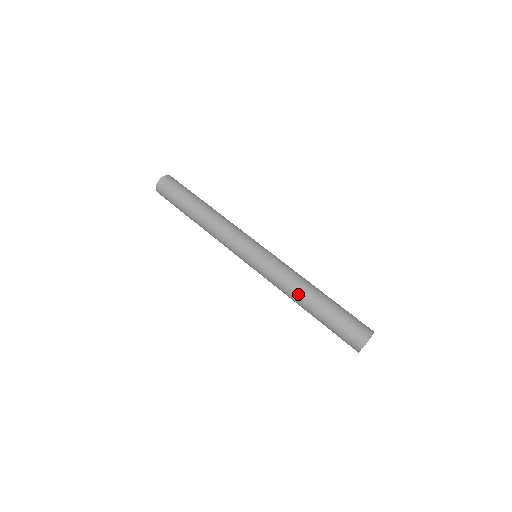
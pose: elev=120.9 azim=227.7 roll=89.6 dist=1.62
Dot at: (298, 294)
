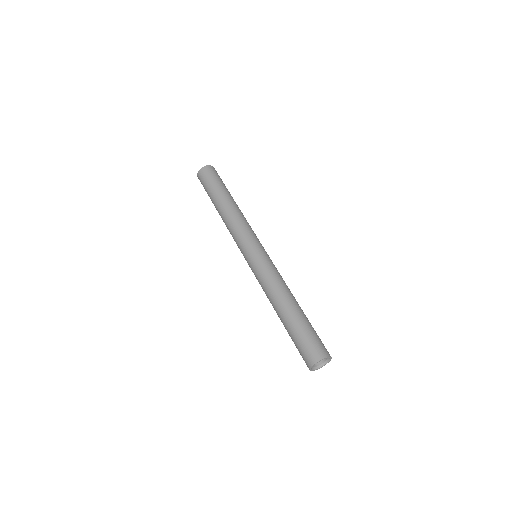
Dot at: (285, 294)
